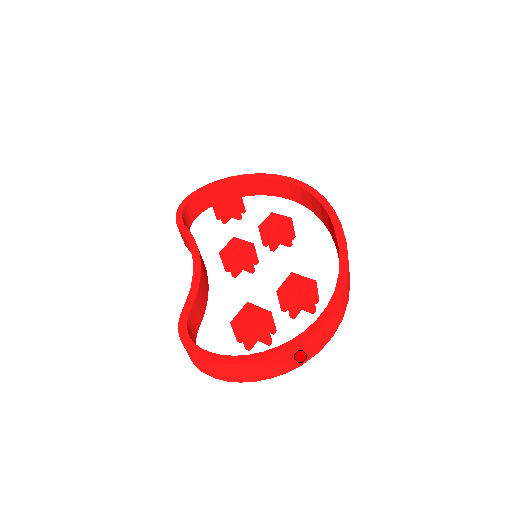
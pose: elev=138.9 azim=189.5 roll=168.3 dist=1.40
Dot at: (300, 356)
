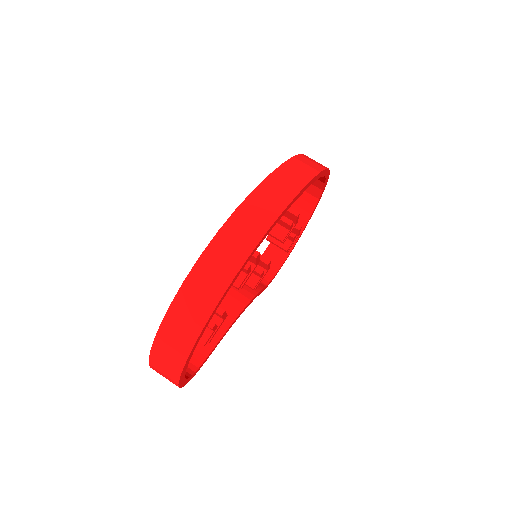
Dot at: (189, 316)
